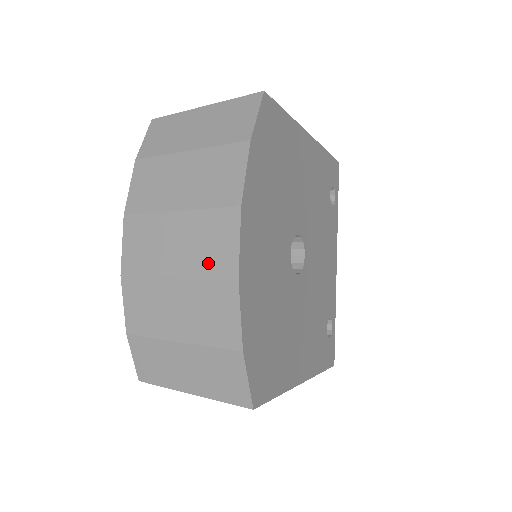
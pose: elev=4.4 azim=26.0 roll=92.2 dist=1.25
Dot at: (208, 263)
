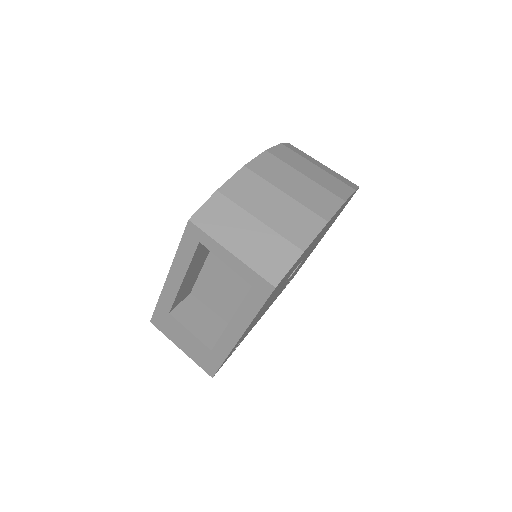
Dot at: (313, 204)
